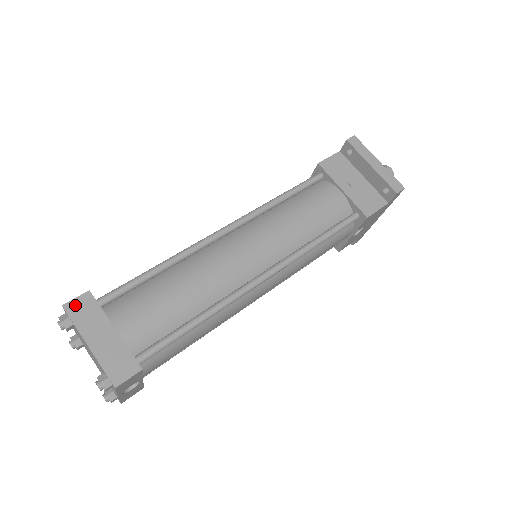
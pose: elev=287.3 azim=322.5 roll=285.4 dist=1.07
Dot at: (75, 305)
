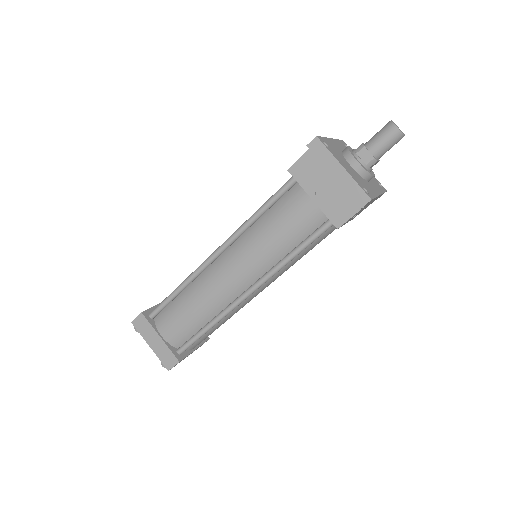
Dot at: (137, 322)
